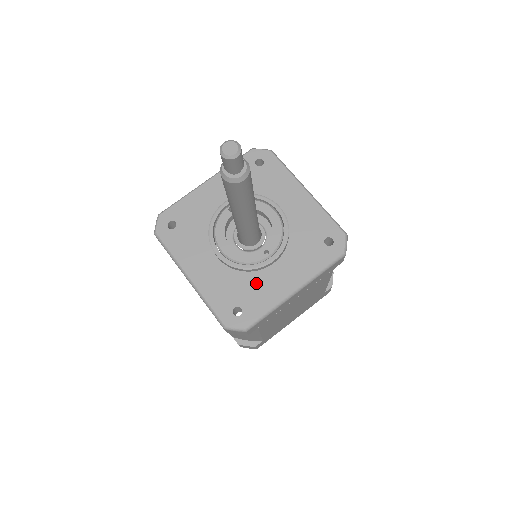
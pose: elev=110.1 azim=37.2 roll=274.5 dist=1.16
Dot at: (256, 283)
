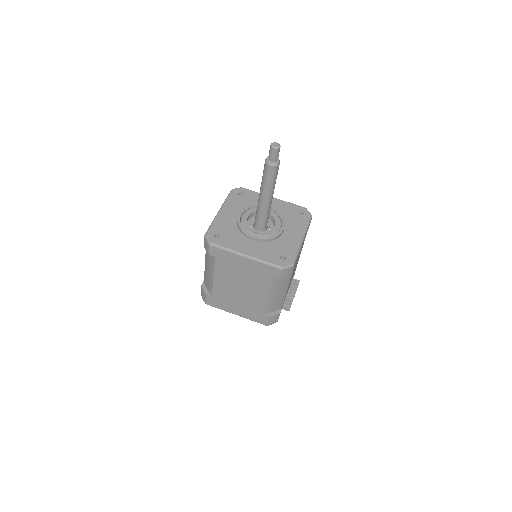
Dot at: (237, 237)
